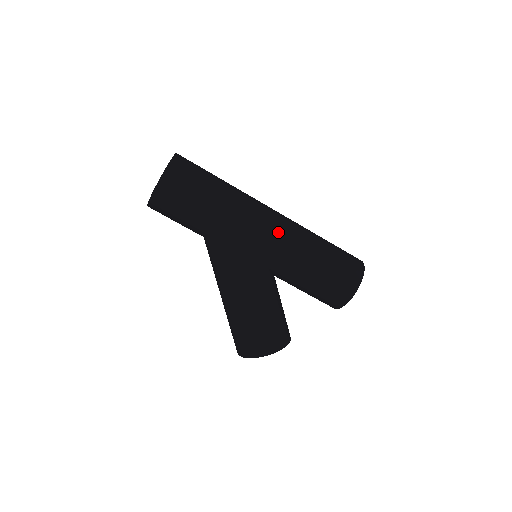
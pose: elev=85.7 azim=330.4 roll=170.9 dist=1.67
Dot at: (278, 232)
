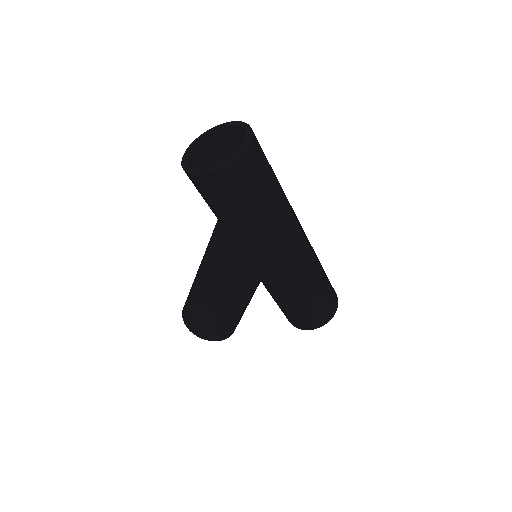
Dot at: (295, 264)
